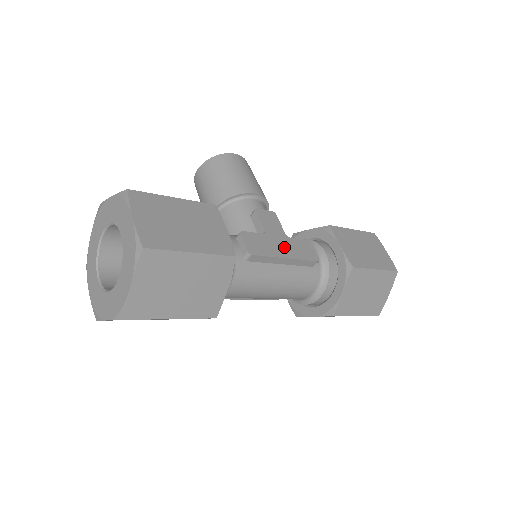
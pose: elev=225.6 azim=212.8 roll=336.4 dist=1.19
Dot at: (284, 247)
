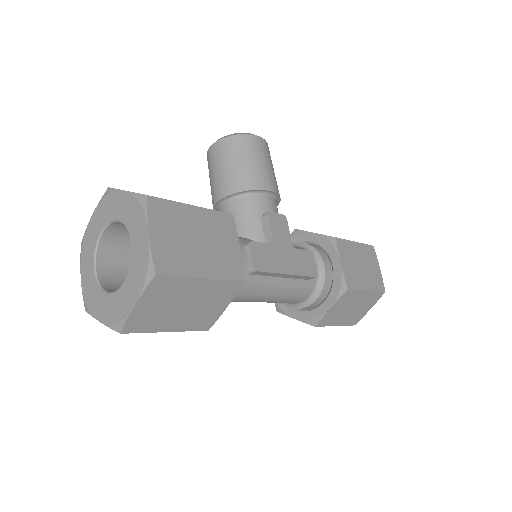
Dot at: (288, 260)
